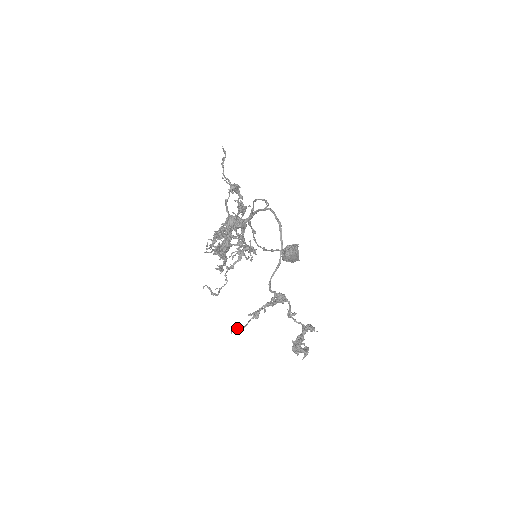
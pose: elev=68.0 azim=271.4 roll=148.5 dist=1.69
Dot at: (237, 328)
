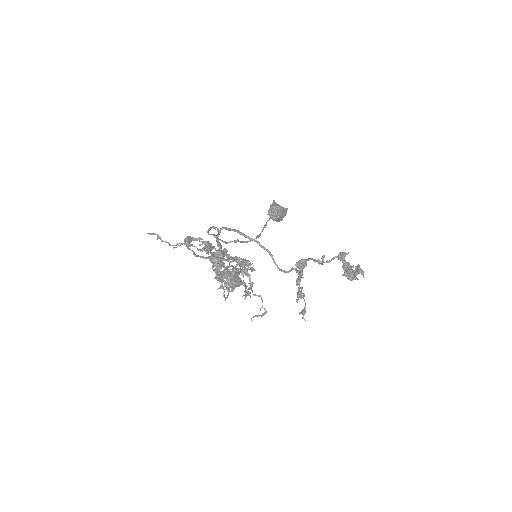
Dot at: (302, 313)
